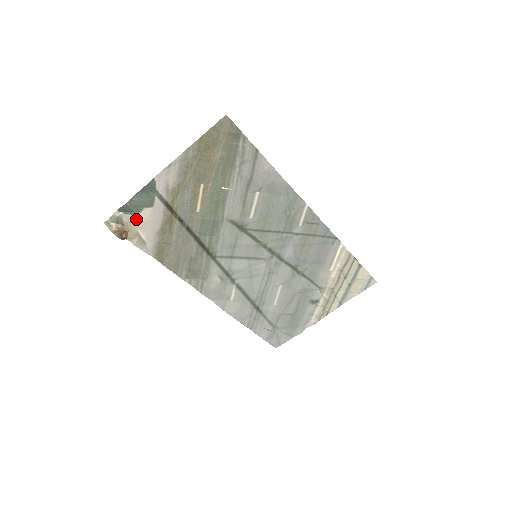
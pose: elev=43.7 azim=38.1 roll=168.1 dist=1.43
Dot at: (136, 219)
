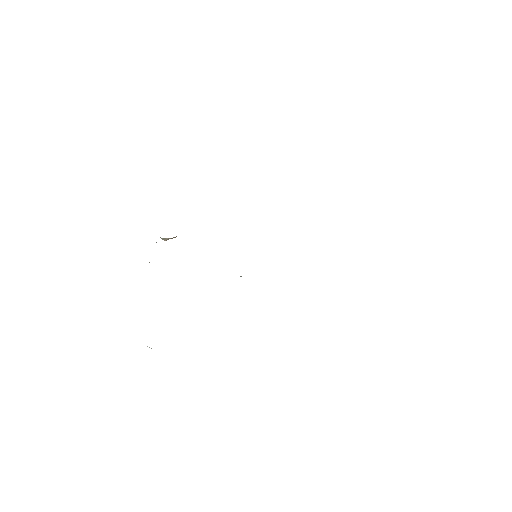
Dot at: occluded
